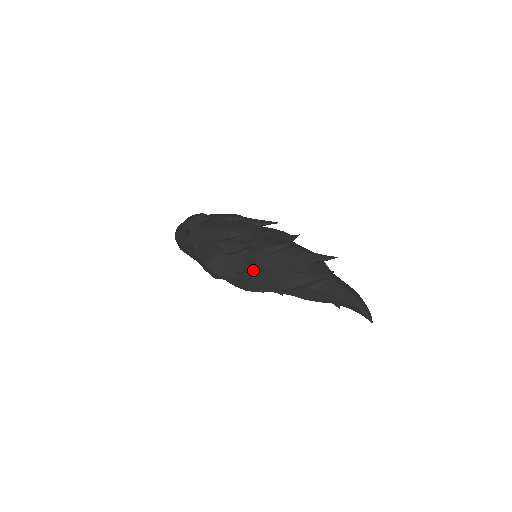
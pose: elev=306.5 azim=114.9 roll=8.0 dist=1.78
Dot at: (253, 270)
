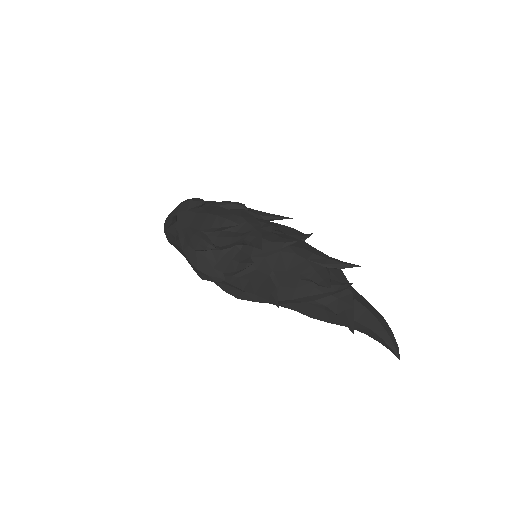
Dot at: (247, 272)
